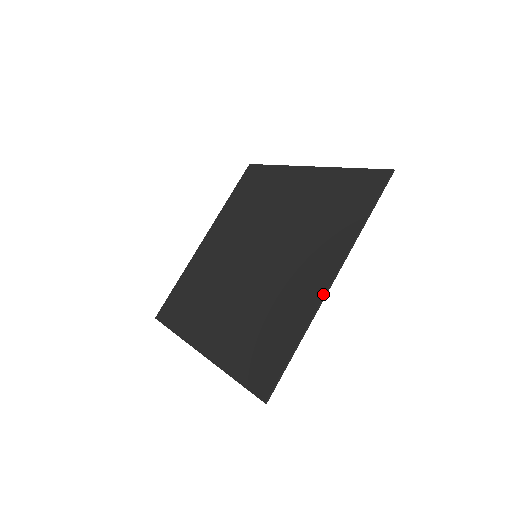
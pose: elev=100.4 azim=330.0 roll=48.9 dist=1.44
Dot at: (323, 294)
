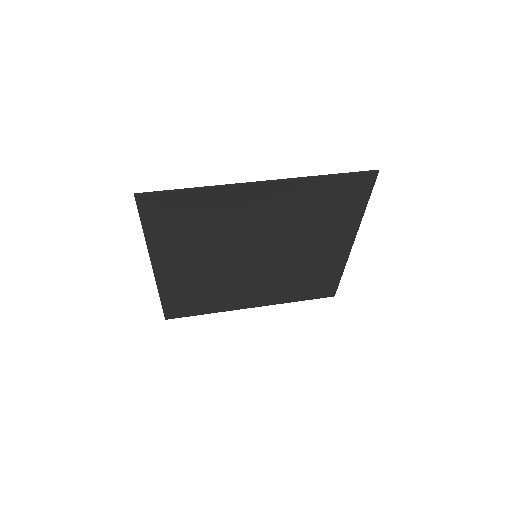
Dot at: (247, 183)
